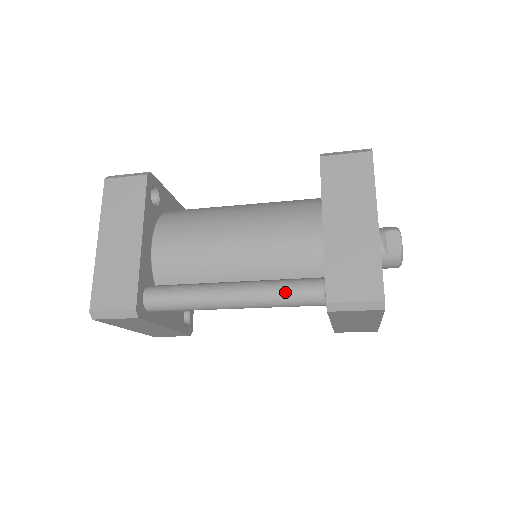
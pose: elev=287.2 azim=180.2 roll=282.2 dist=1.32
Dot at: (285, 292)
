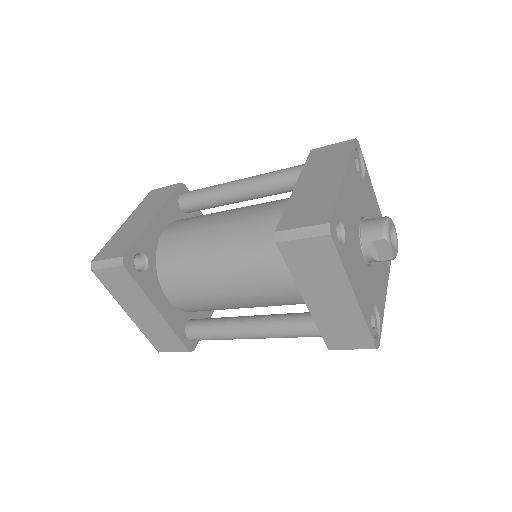
Dot at: (293, 336)
